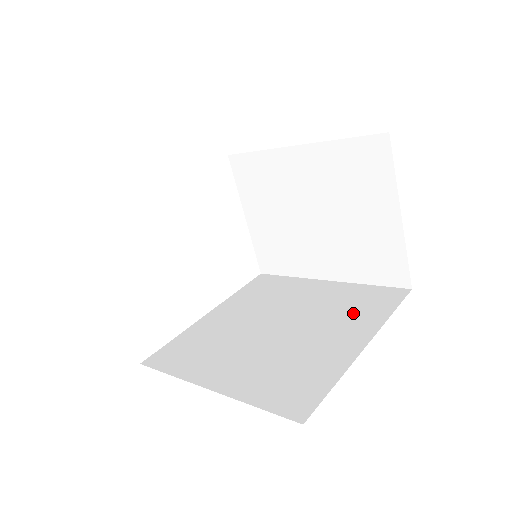
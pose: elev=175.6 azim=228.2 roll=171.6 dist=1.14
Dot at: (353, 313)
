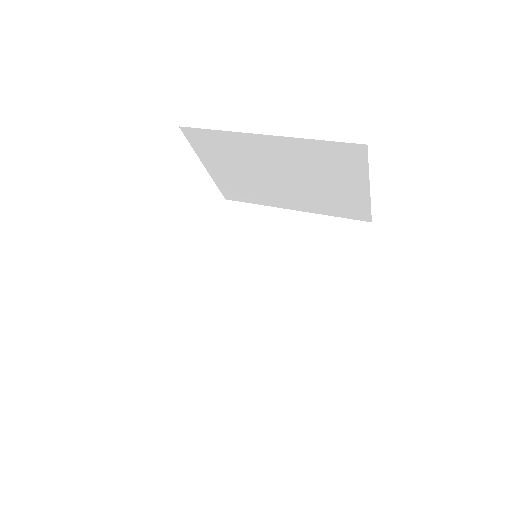
Dot at: (332, 259)
